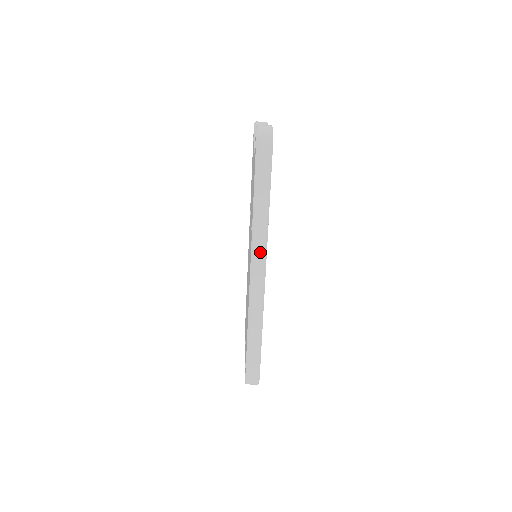
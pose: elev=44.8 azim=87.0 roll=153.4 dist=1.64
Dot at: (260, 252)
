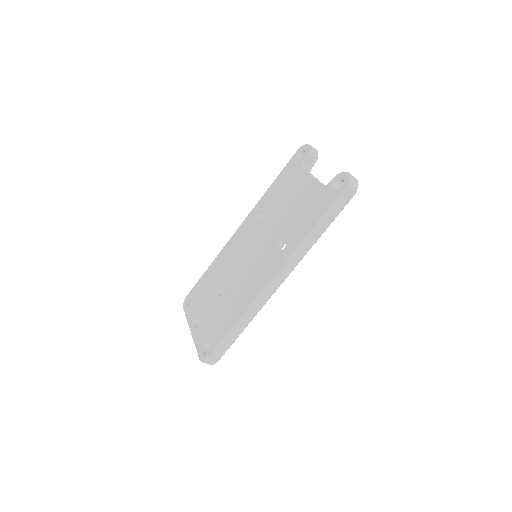
Dot at: (290, 268)
